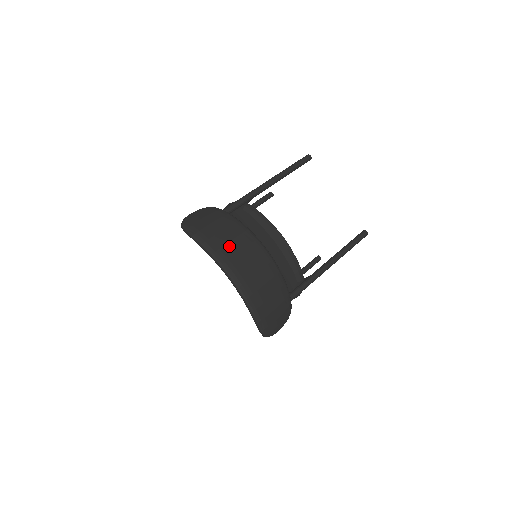
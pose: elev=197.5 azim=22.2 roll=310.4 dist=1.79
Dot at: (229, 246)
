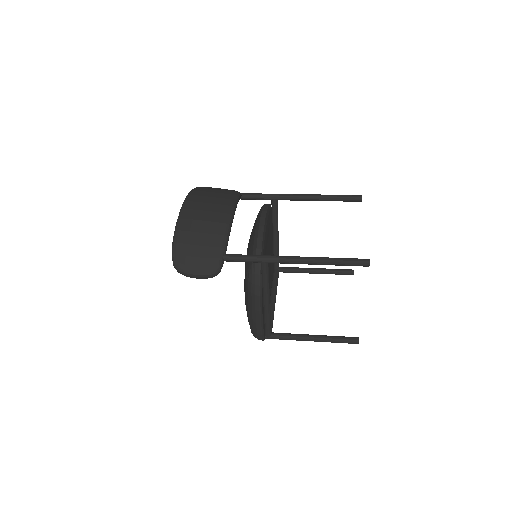
Dot at: (207, 193)
